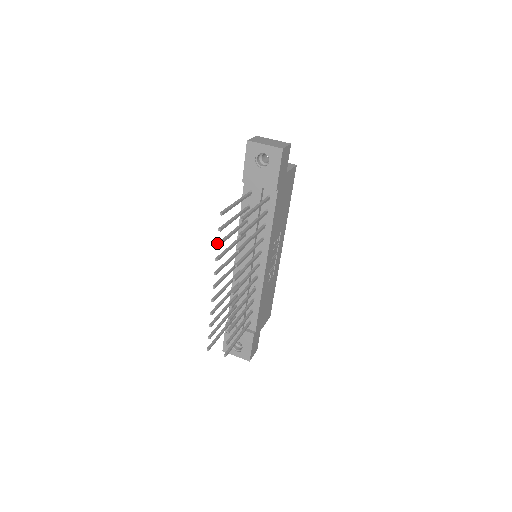
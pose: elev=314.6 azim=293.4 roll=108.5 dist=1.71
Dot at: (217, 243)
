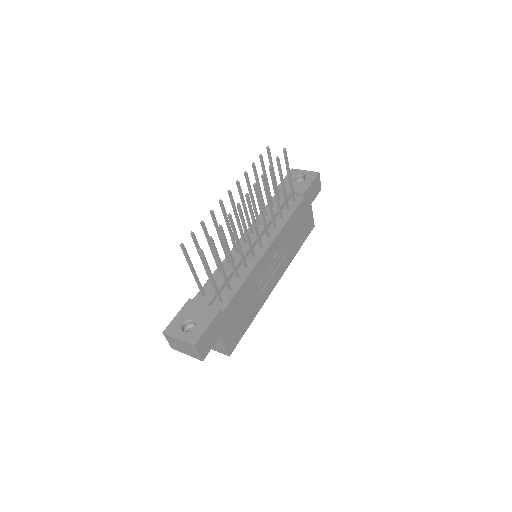
Dot at: (253, 163)
